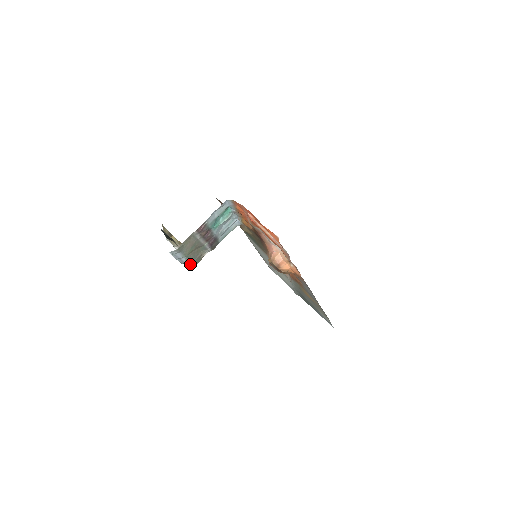
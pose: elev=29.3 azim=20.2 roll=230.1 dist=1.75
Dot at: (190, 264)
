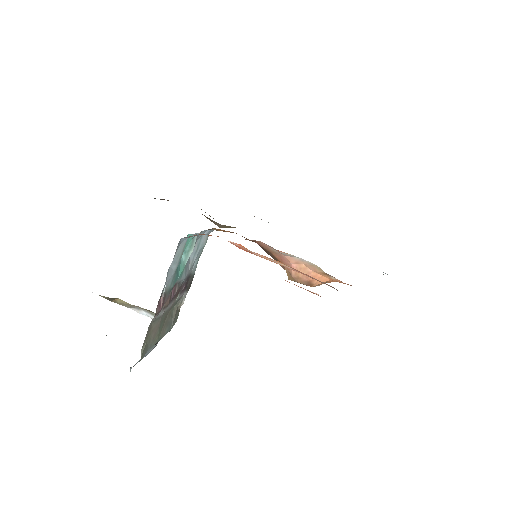
Dot at: occluded
